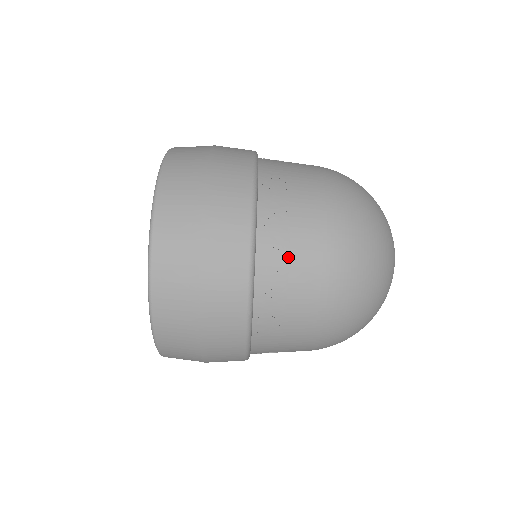
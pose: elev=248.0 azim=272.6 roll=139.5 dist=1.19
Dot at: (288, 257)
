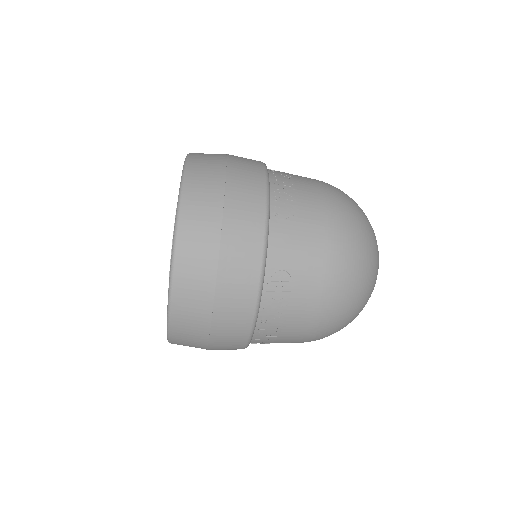
Dot at: (279, 334)
